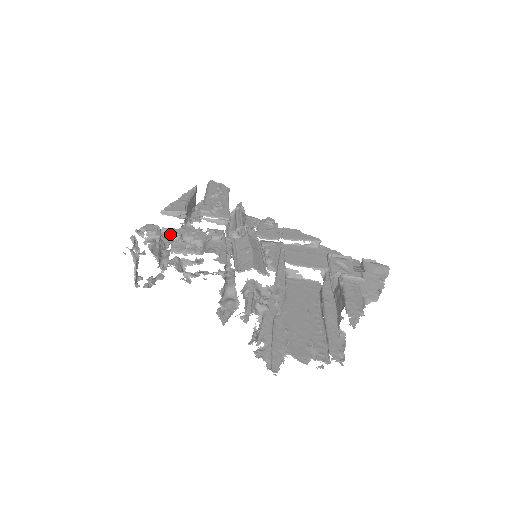
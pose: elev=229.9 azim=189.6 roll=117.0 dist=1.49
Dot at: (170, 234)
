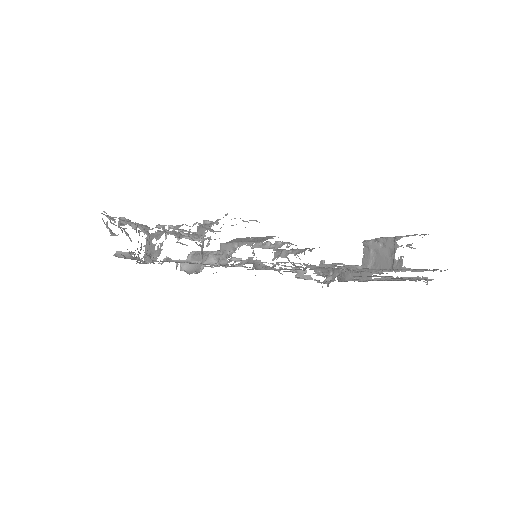
Dot at: occluded
